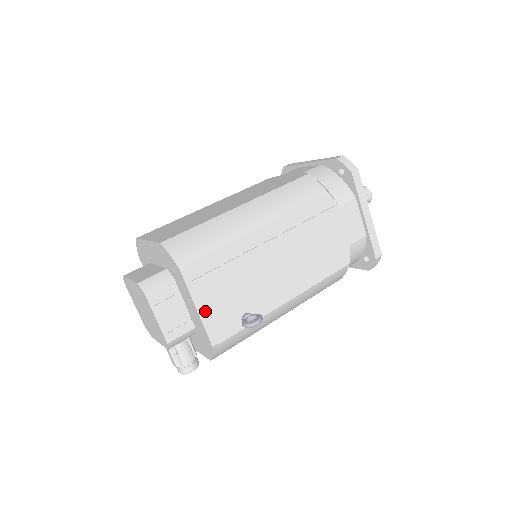
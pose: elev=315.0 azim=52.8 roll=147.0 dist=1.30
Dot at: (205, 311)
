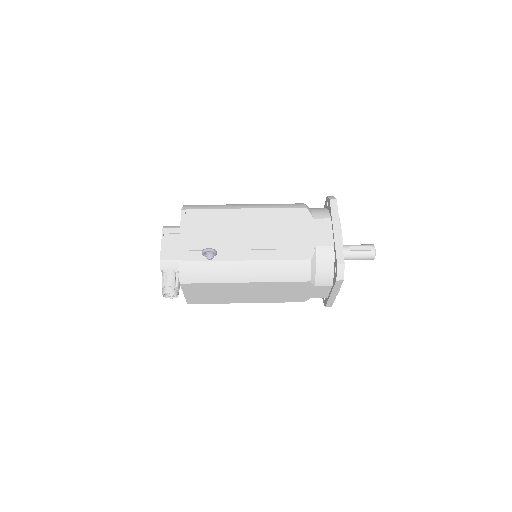
Dot at: (184, 238)
